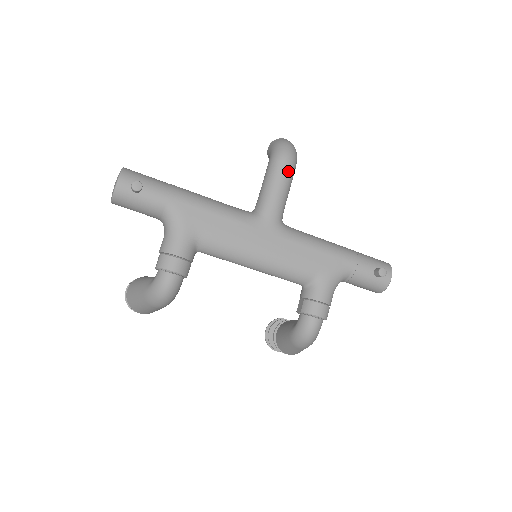
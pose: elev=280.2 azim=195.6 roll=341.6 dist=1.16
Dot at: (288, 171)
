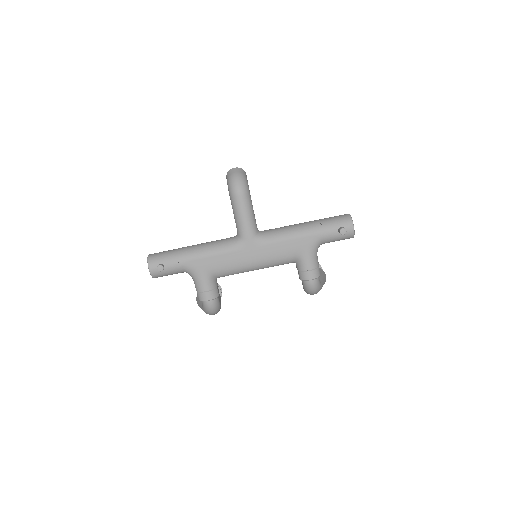
Dot at: (244, 201)
